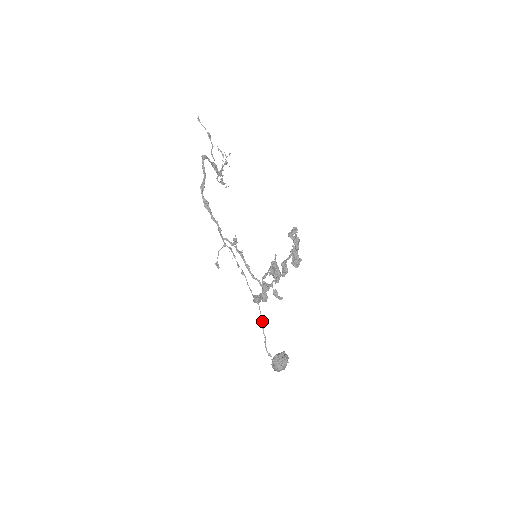
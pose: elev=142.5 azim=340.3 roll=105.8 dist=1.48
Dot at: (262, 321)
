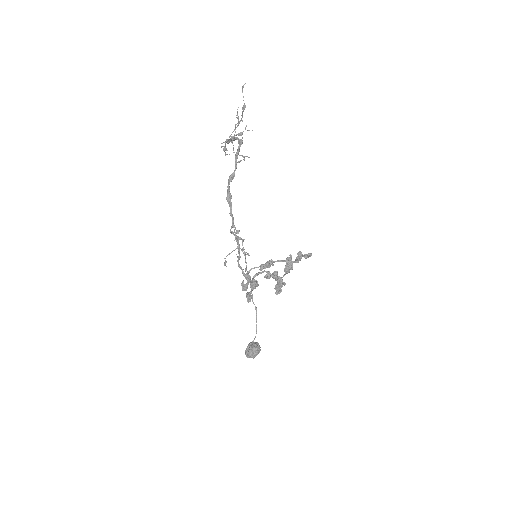
Dot at: occluded
